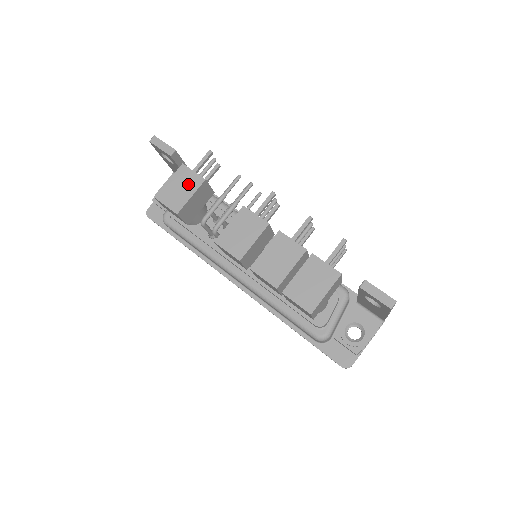
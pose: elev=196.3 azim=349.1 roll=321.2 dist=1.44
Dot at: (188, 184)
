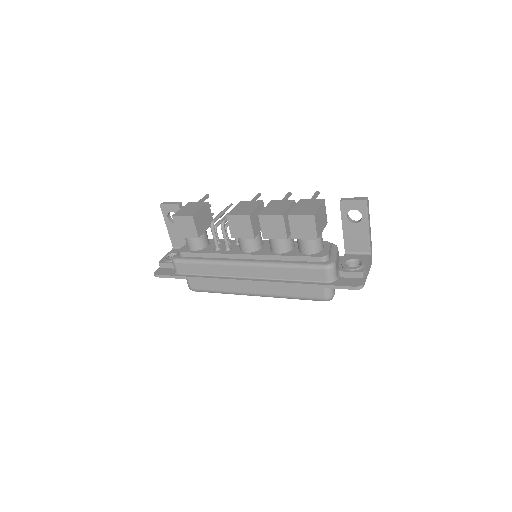
Dot at: (196, 206)
